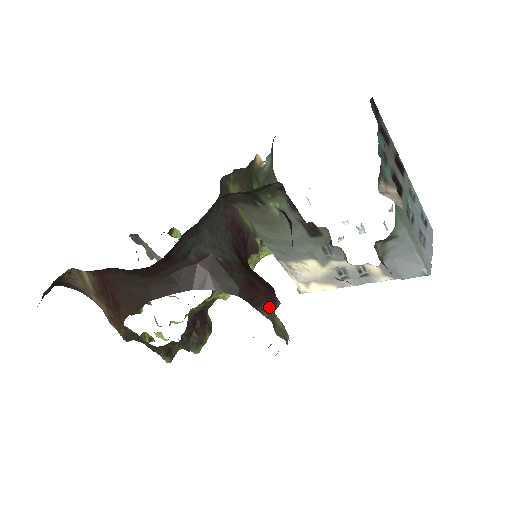
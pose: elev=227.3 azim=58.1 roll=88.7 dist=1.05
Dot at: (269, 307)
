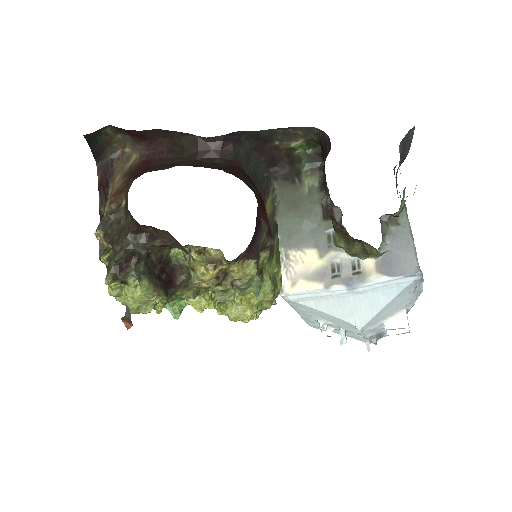
Dot at: (268, 229)
